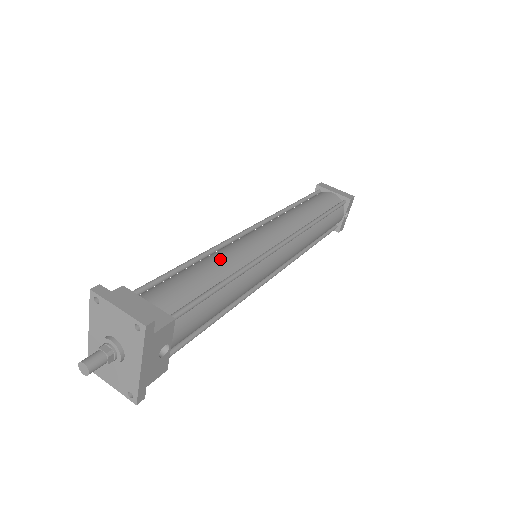
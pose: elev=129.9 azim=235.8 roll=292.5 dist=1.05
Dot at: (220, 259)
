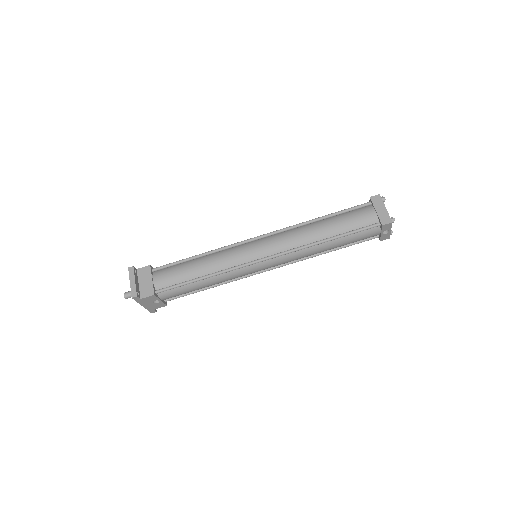
Dot at: (209, 262)
